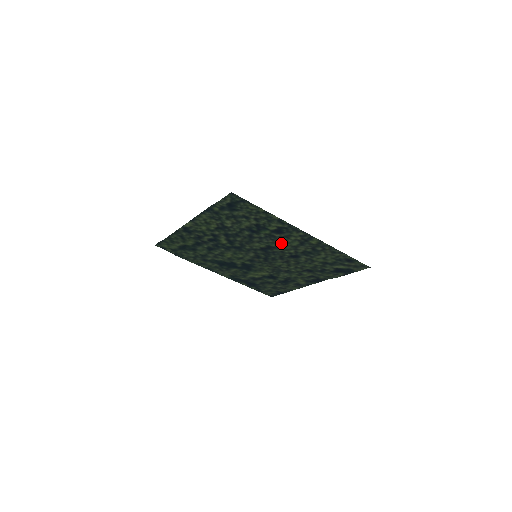
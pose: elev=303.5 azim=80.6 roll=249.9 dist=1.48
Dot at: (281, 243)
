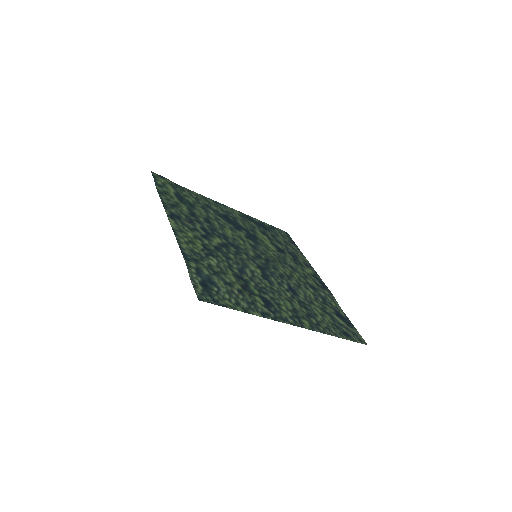
Dot at: (275, 292)
